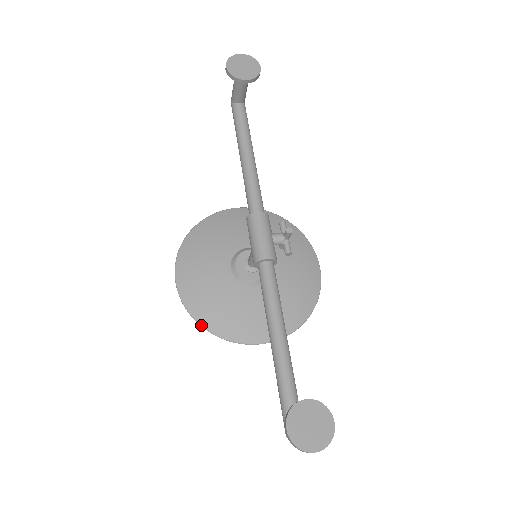
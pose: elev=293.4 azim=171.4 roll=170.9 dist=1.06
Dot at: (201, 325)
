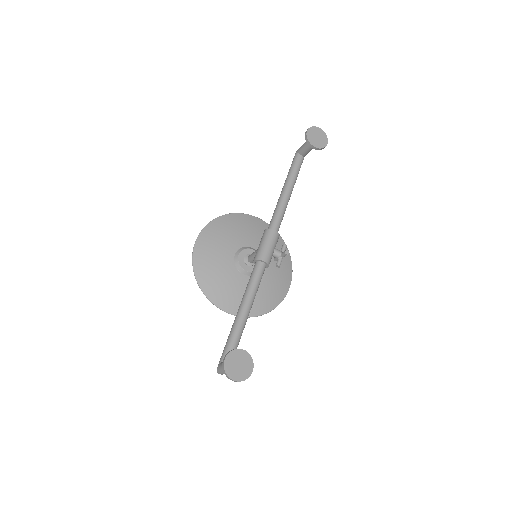
Dot at: (196, 278)
